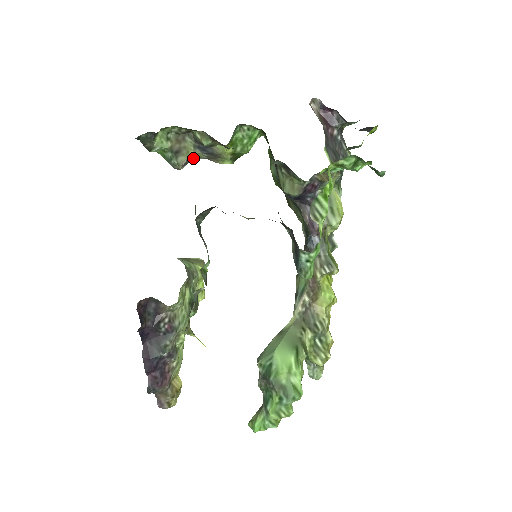
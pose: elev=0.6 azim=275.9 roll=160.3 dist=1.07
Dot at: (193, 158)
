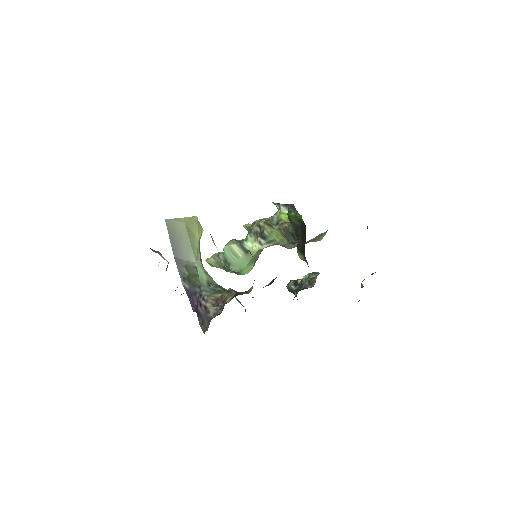
Dot at: occluded
